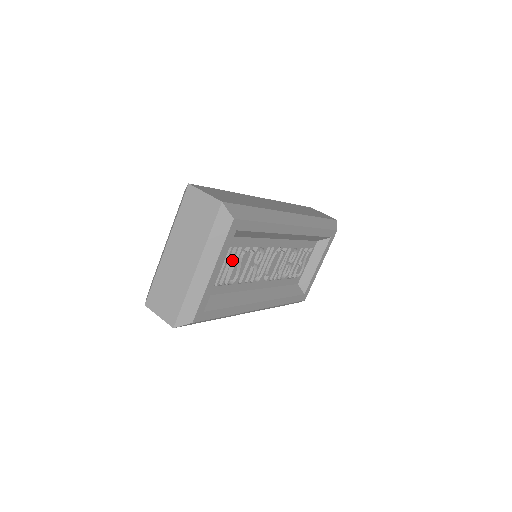
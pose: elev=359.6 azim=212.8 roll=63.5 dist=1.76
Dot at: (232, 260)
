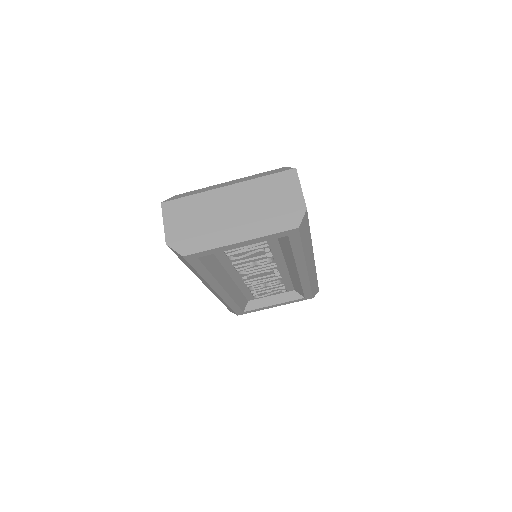
Dot at: (253, 246)
